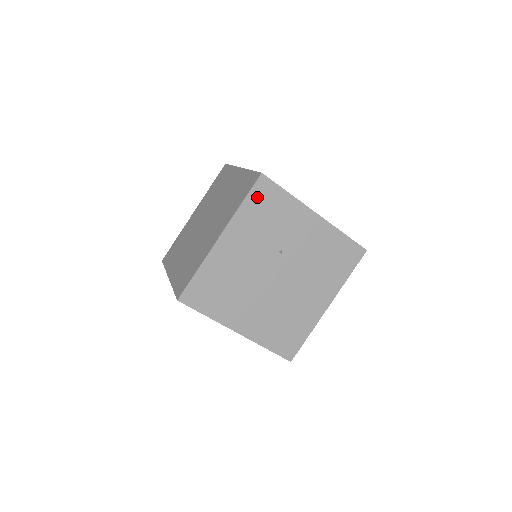
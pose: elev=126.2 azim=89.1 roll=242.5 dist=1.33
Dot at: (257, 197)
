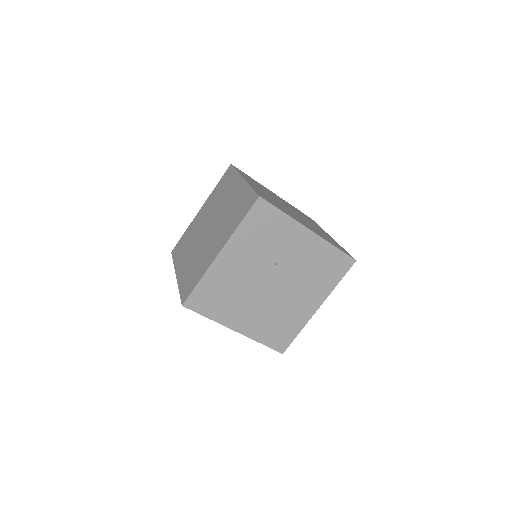
Dot at: (255, 217)
